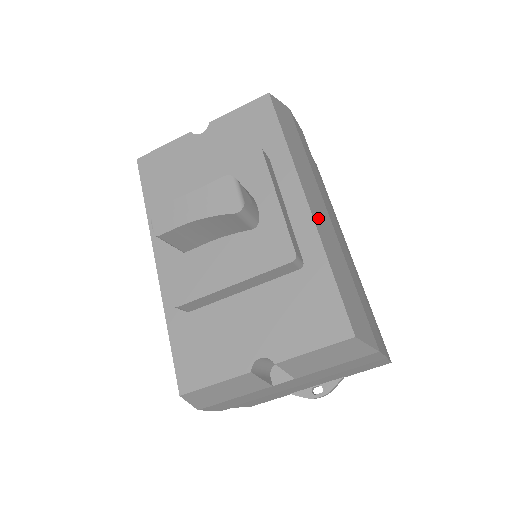
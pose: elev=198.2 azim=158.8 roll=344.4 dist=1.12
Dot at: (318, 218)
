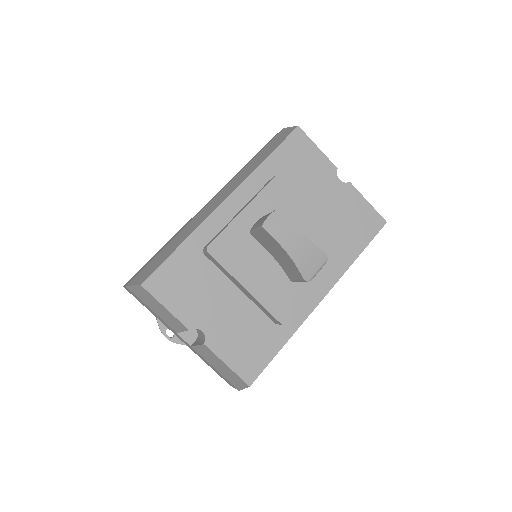
Dot at: occluded
